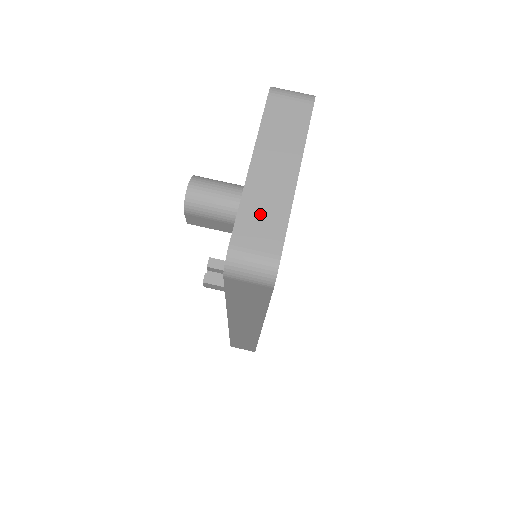
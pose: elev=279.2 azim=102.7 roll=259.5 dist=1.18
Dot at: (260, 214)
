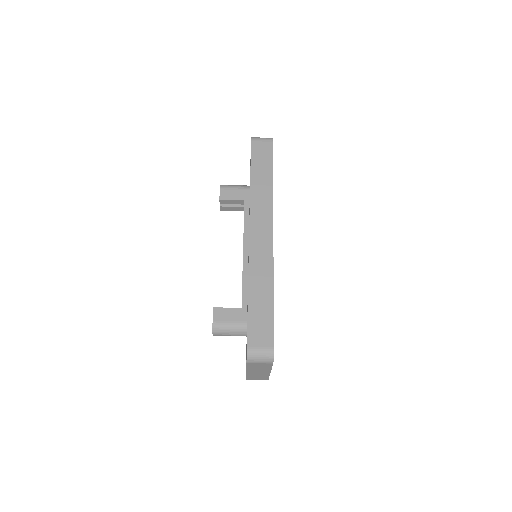
Dot at: (256, 377)
